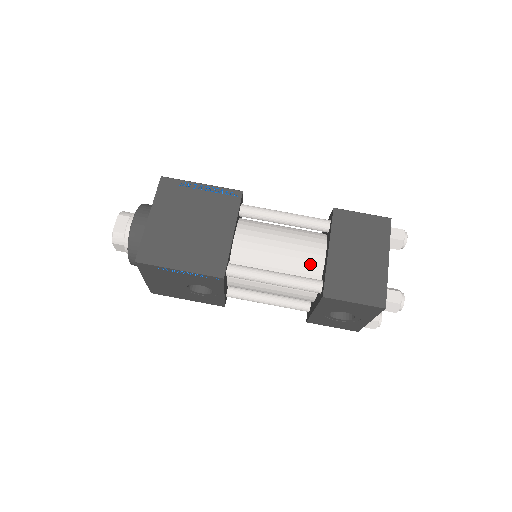
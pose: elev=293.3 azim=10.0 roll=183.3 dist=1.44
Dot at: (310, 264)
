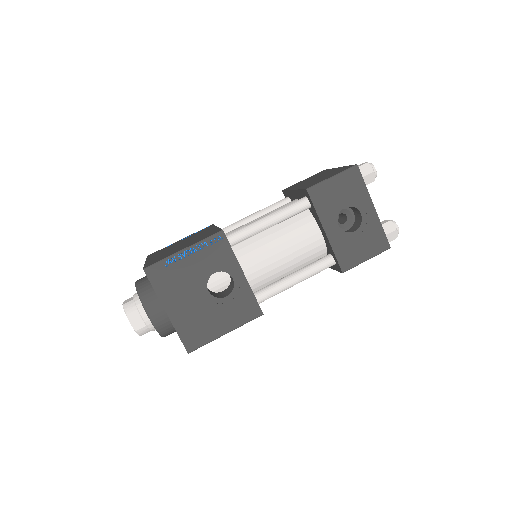
Dot at: occluded
